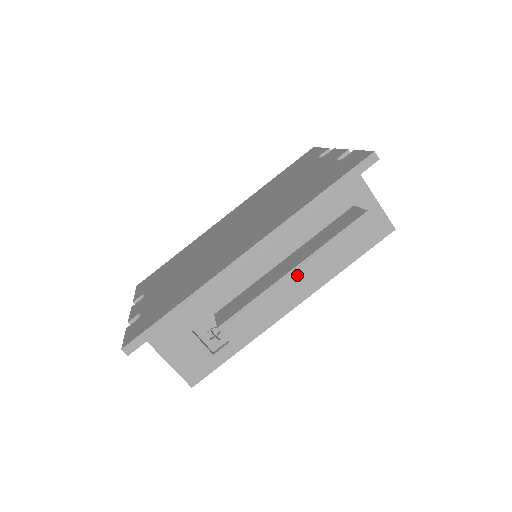
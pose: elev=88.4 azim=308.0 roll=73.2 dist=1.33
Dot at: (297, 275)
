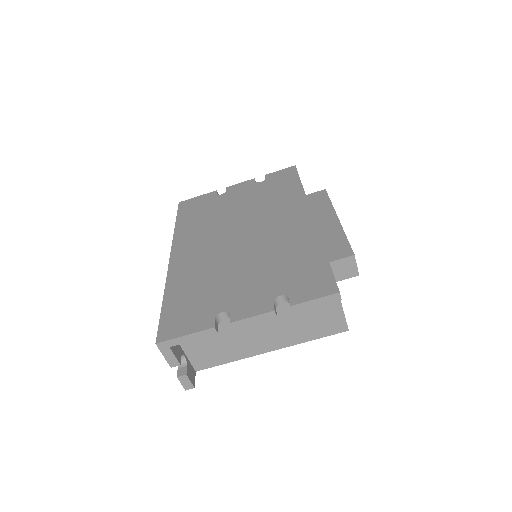
Dot at: occluded
